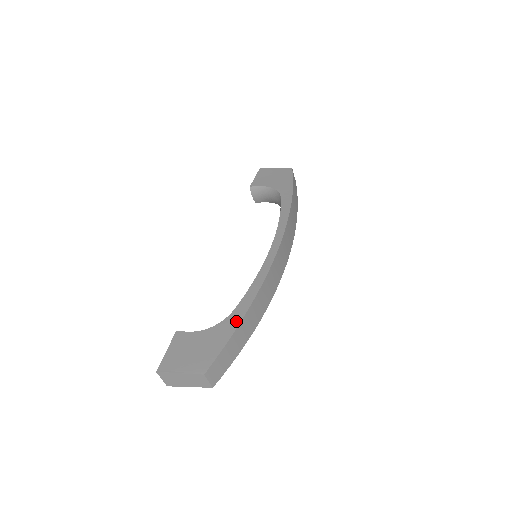
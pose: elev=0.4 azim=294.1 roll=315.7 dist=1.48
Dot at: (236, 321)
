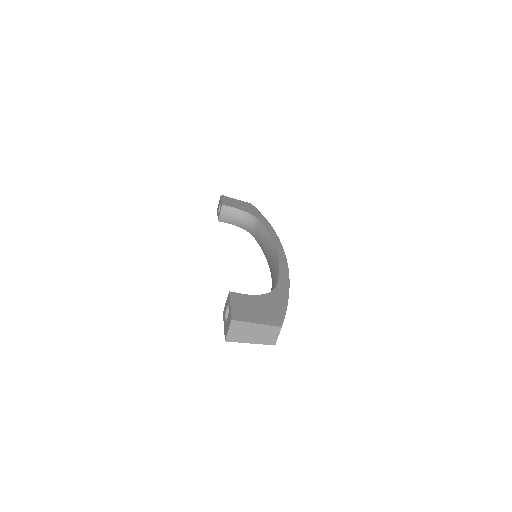
Dot at: (285, 293)
